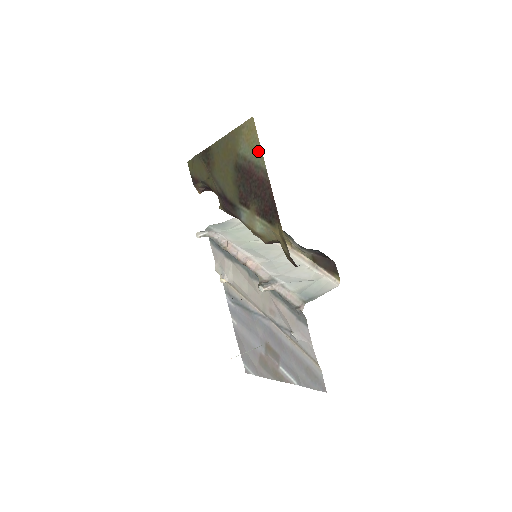
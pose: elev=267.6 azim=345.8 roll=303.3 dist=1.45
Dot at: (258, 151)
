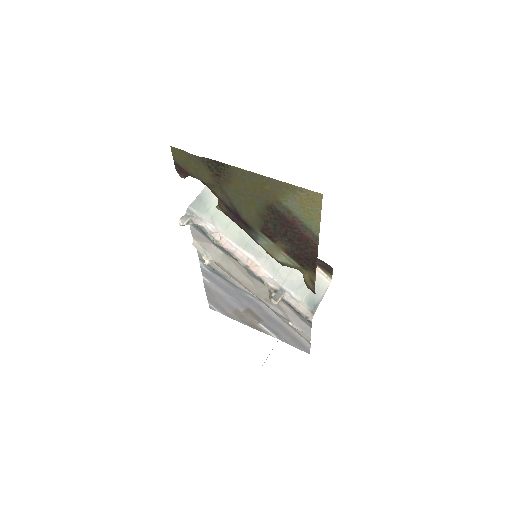
Dot at: (314, 220)
